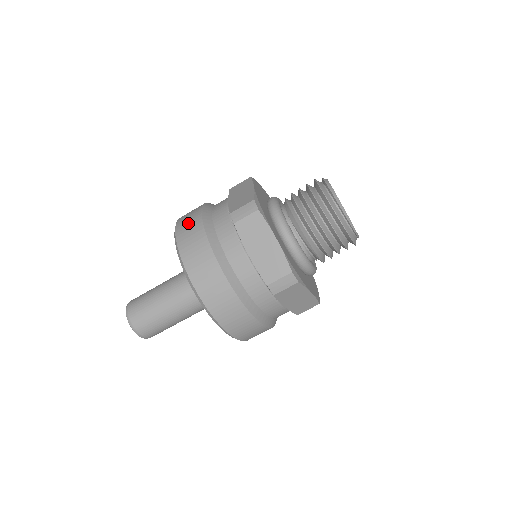
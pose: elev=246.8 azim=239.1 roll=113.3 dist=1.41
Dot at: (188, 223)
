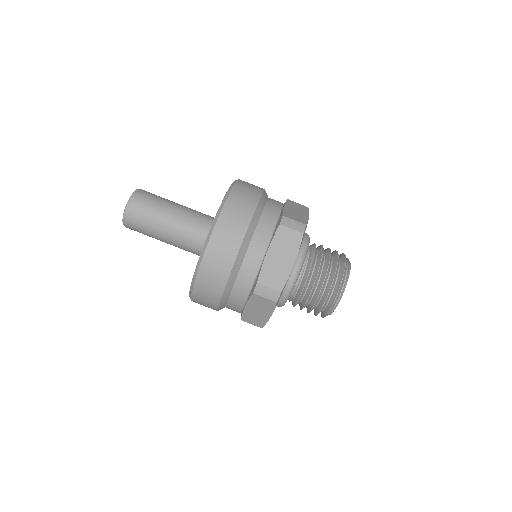
Dot at: occluded
